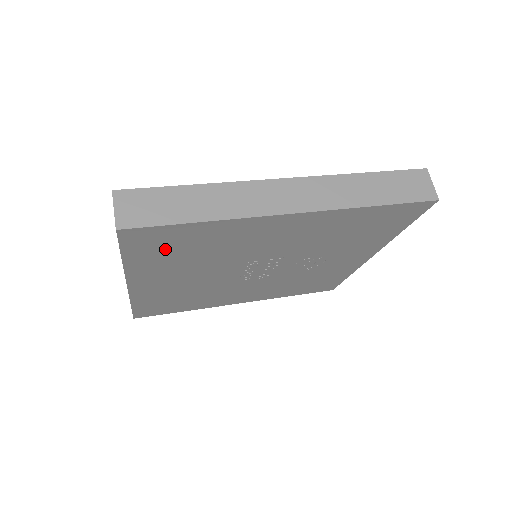
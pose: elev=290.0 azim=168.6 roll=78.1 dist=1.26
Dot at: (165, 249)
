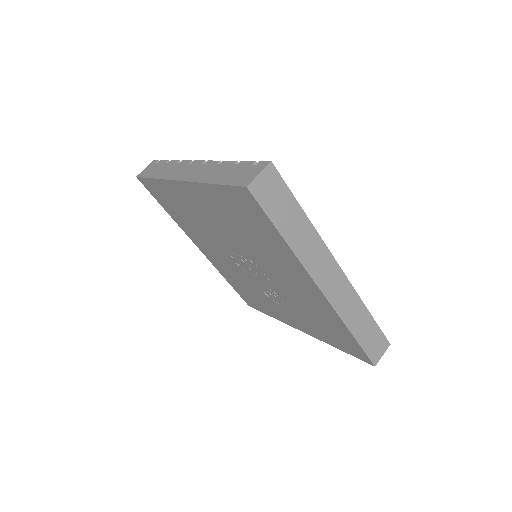
Dot at: (240, 212)
